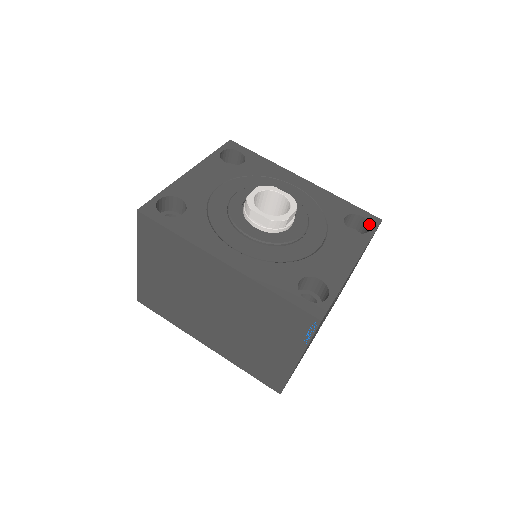
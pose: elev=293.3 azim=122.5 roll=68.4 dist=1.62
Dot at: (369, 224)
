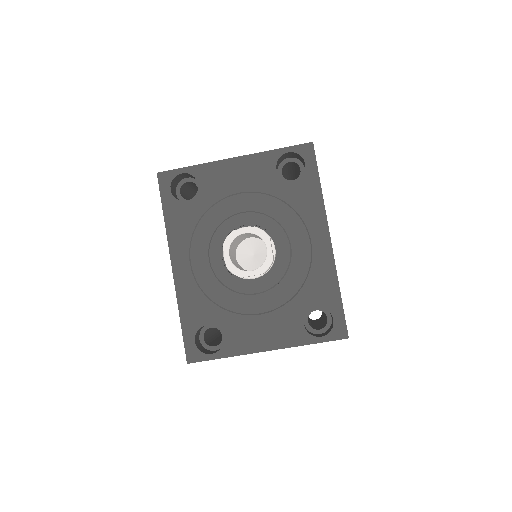
Dot at: (330, 331)
